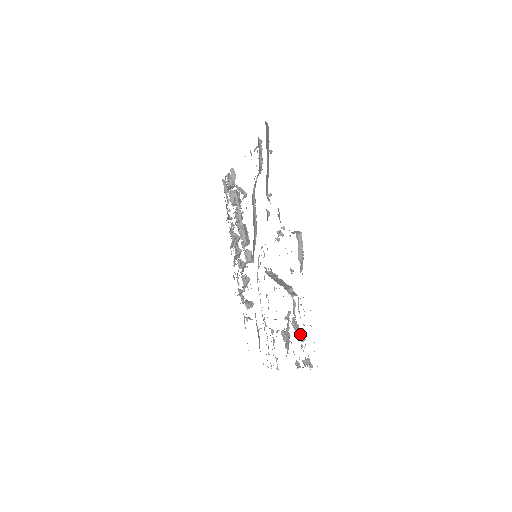
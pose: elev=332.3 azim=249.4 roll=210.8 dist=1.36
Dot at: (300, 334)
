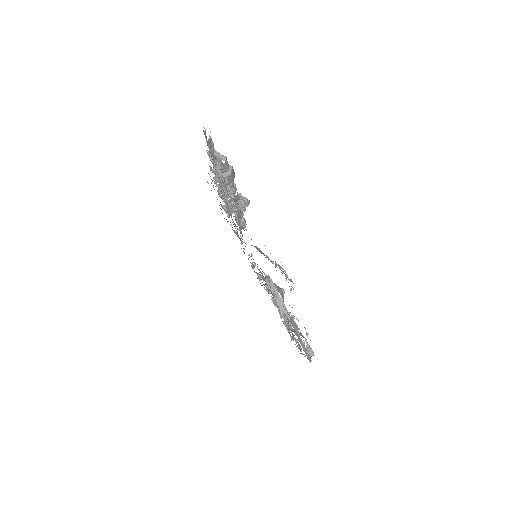
Dot at: occluded
